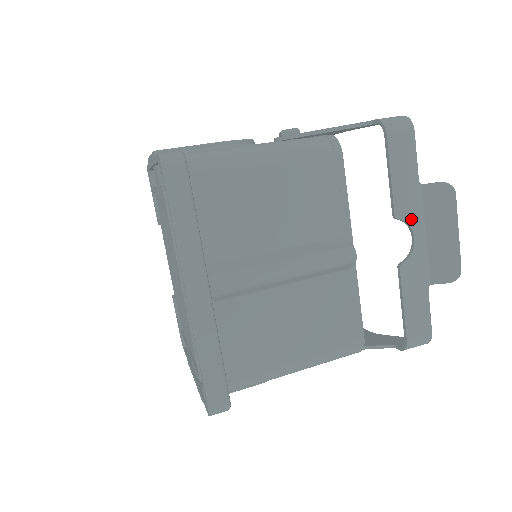
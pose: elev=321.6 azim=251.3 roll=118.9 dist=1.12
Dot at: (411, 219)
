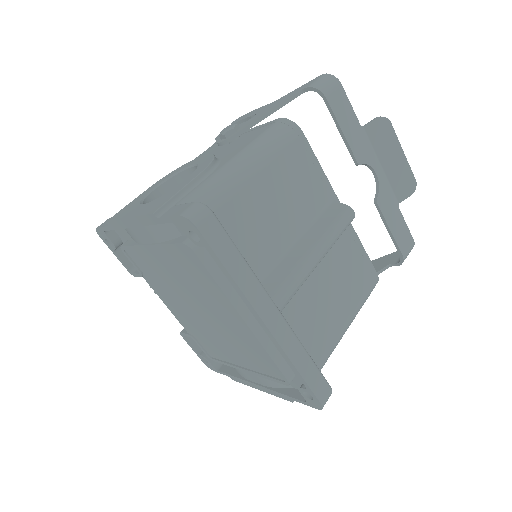
Dot at: (368, 159)
